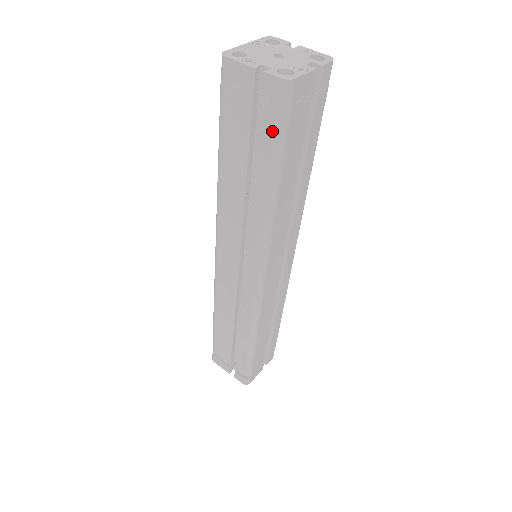
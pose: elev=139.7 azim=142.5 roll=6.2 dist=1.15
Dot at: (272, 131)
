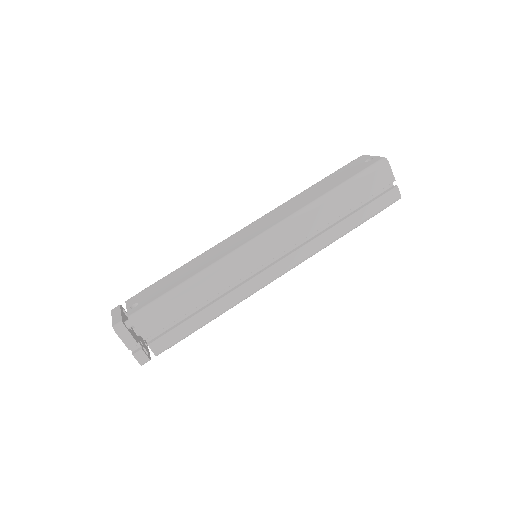
Dot at: (377, 209)
